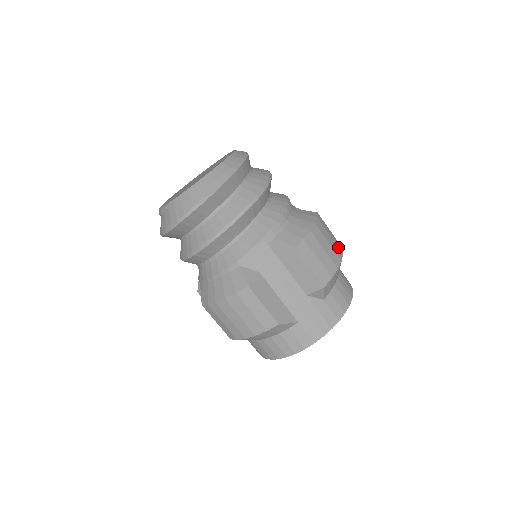
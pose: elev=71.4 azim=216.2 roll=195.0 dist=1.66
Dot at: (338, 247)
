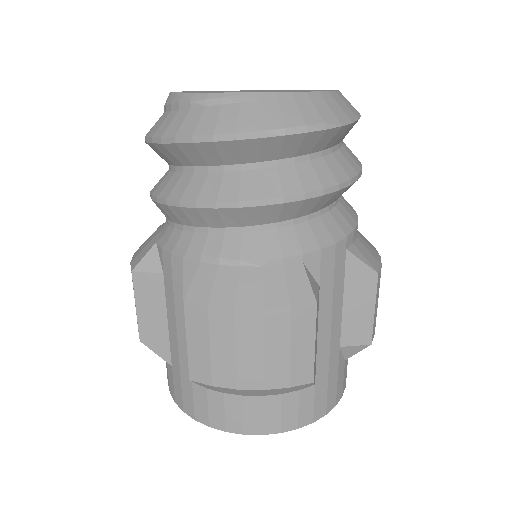
Dot at: occluded
